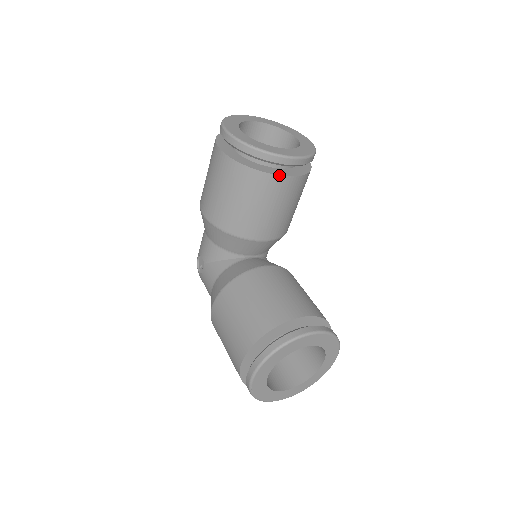
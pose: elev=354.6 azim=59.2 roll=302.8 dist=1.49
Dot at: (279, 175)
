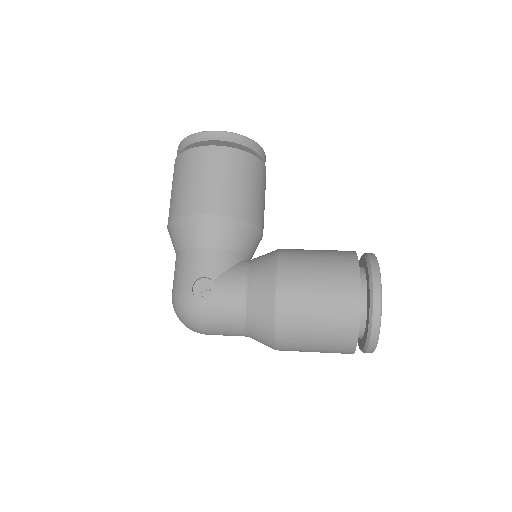
Dot at: occluded
